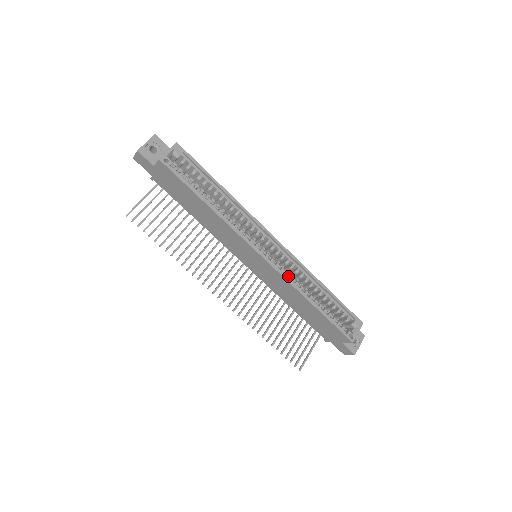
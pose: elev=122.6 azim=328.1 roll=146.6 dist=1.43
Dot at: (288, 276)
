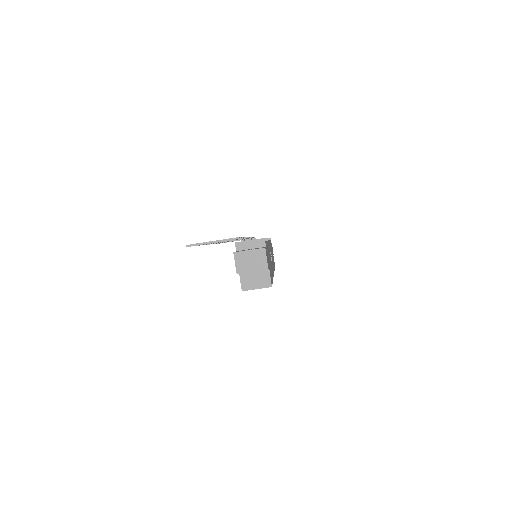
Dot at: occluded
